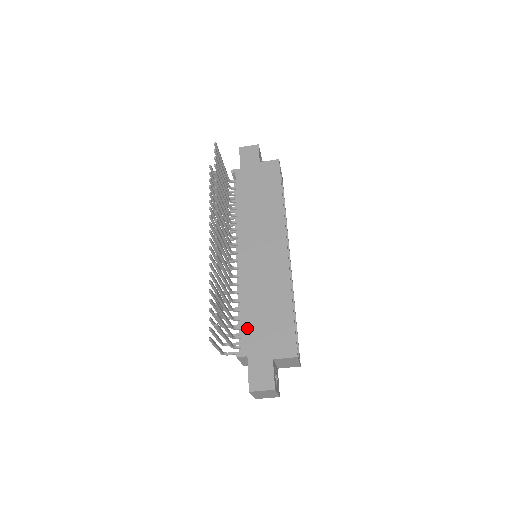
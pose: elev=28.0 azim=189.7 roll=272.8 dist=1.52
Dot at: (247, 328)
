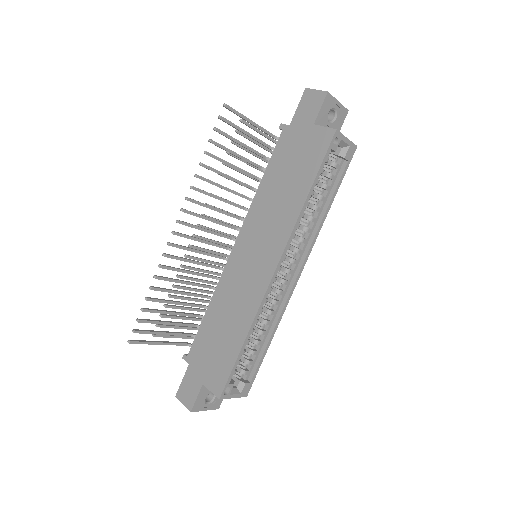
Dot at: (201, 337)
